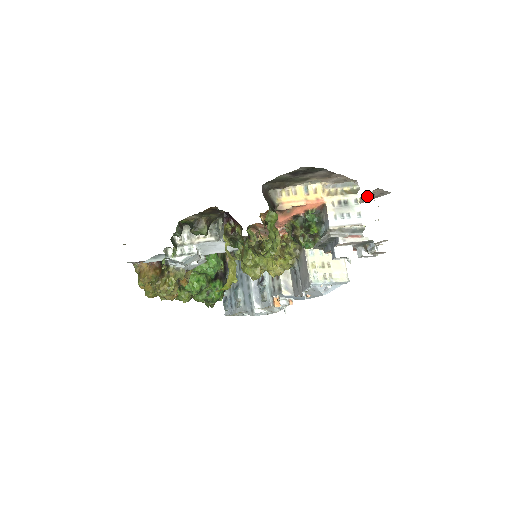
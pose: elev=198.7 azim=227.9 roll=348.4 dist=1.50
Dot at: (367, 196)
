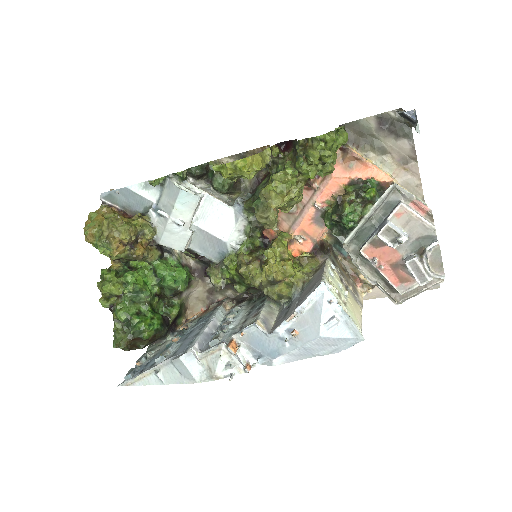
Dot at: occluded
